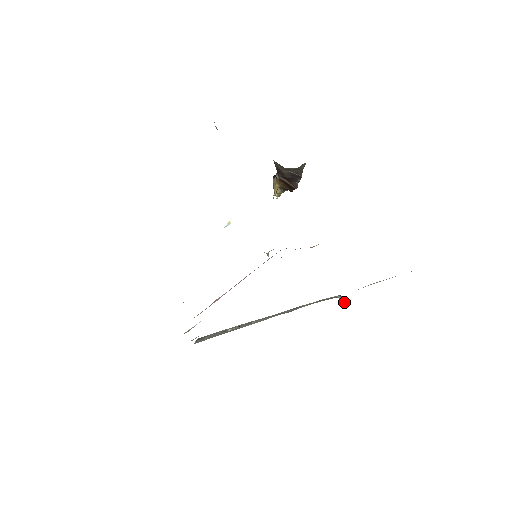
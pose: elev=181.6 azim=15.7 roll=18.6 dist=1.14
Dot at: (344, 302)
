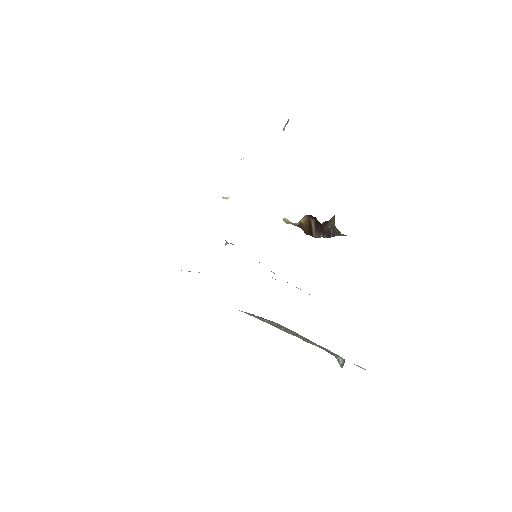
Dot at: (340, 365)
